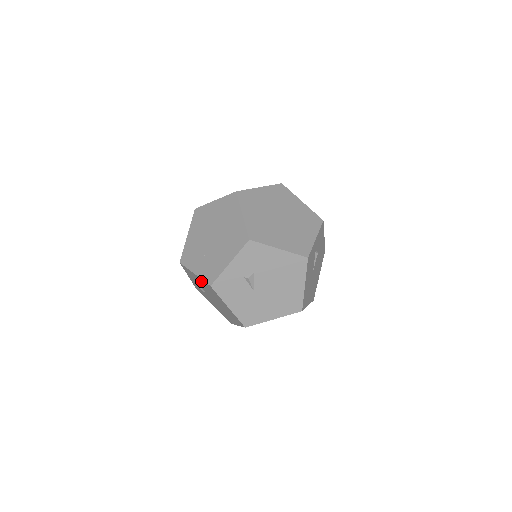
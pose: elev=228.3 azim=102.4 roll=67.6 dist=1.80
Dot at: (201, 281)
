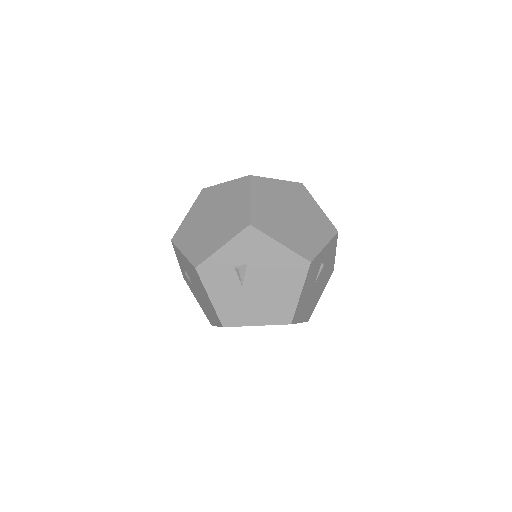
Dot at: (188, 263)
